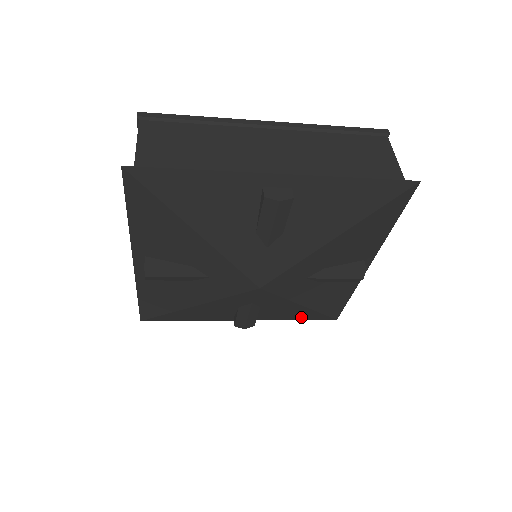
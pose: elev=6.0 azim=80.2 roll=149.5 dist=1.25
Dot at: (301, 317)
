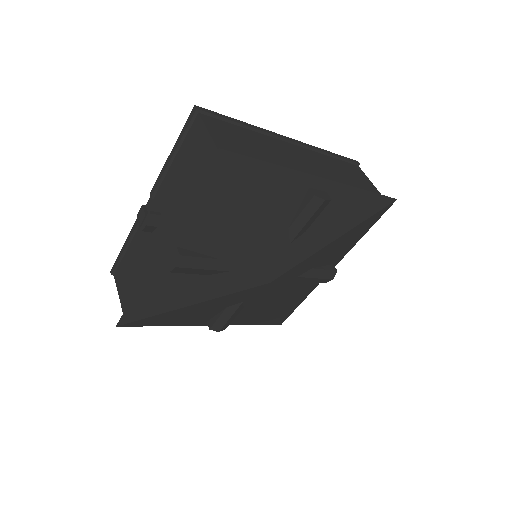
Dot at: (259, 321)
